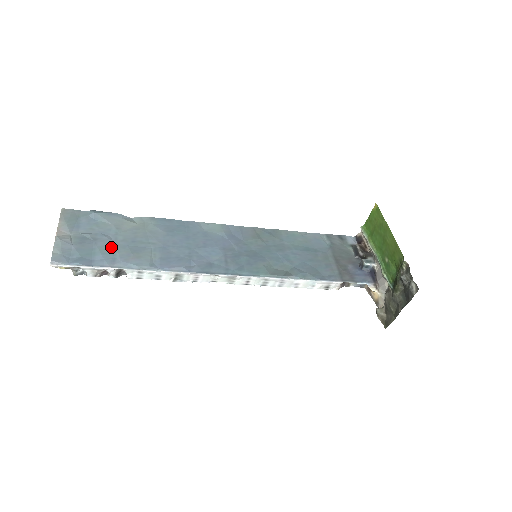
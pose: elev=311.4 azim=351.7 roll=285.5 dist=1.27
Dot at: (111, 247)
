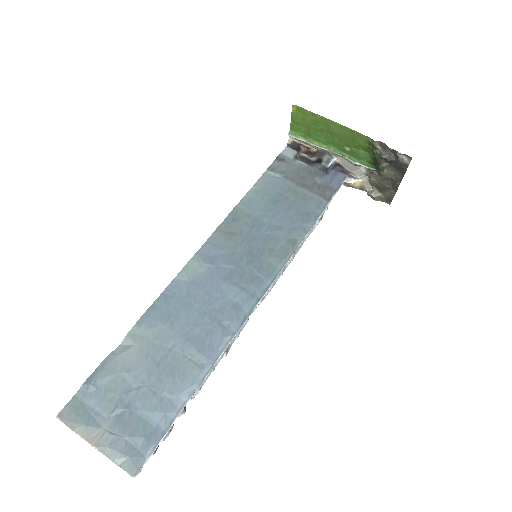
Dot at: (151, 395)
